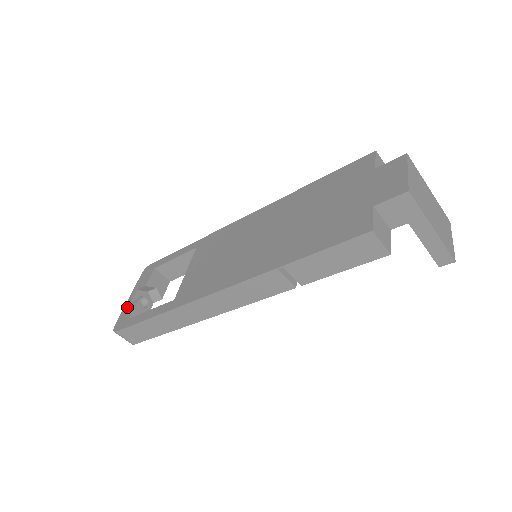
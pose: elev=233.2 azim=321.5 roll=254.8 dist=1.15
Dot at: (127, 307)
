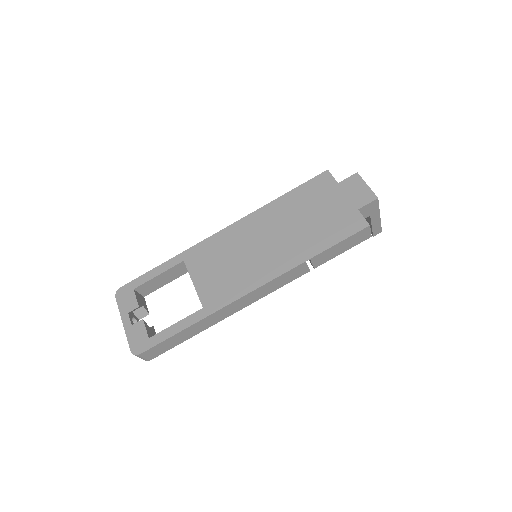
Dot at: (131, 331)
